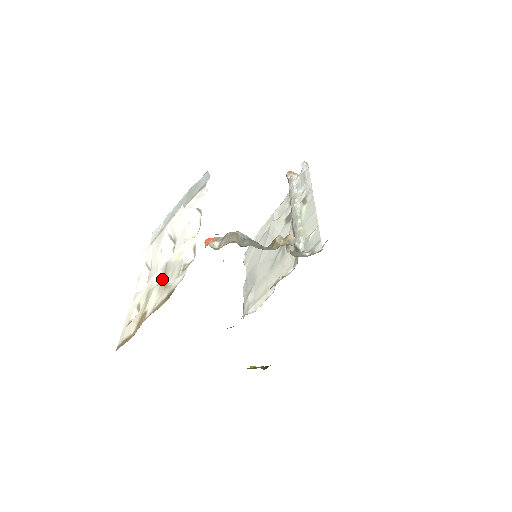
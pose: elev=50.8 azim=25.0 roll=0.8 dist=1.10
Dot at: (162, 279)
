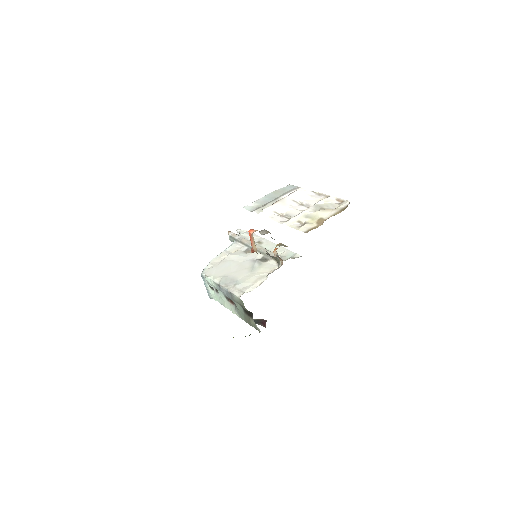
Dot at: (316, 210)
